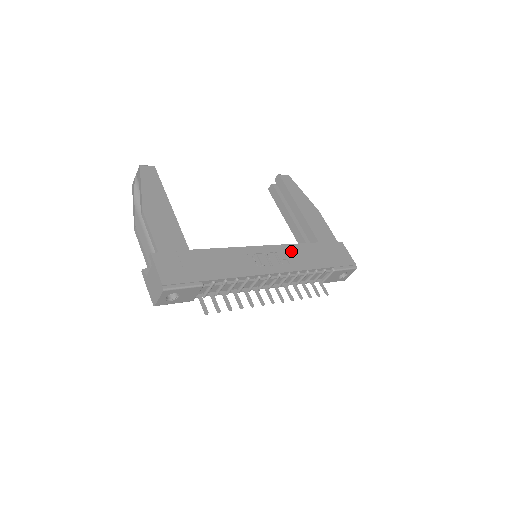
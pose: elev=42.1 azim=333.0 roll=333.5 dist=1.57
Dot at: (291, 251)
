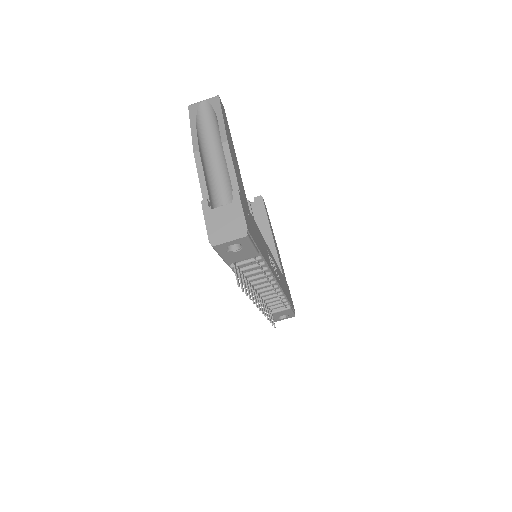
Dot at: (278, 270)
